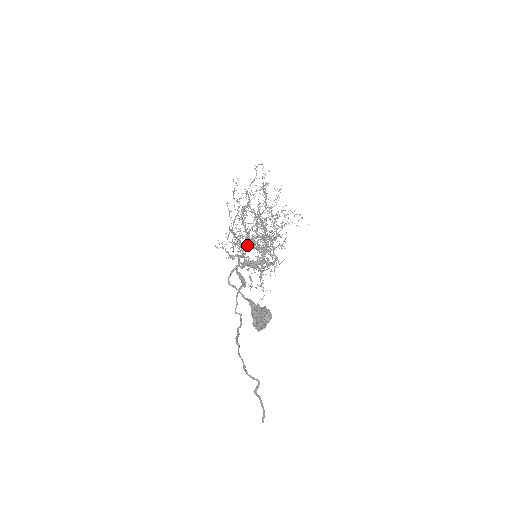
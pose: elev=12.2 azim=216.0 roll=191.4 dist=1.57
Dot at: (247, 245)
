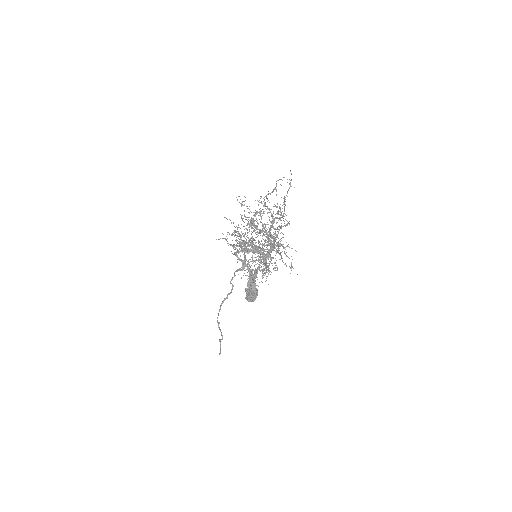
Dot at: (251, 244)
